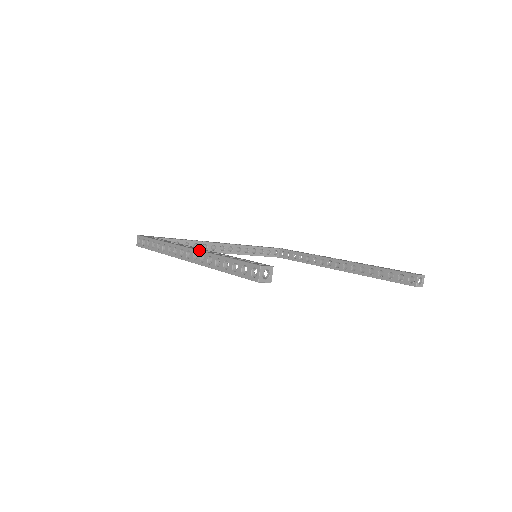
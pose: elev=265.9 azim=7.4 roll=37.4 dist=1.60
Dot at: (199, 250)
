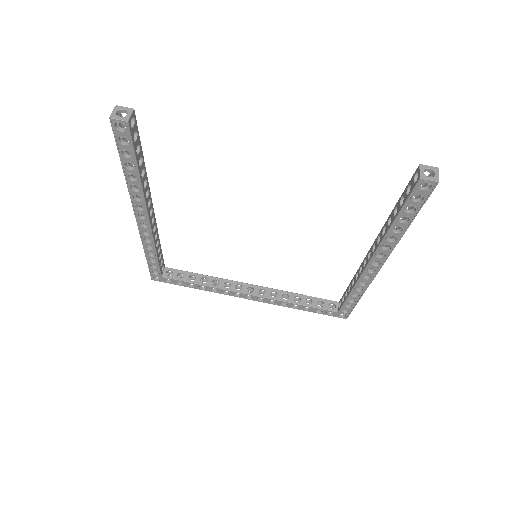
Dot at: occluded
